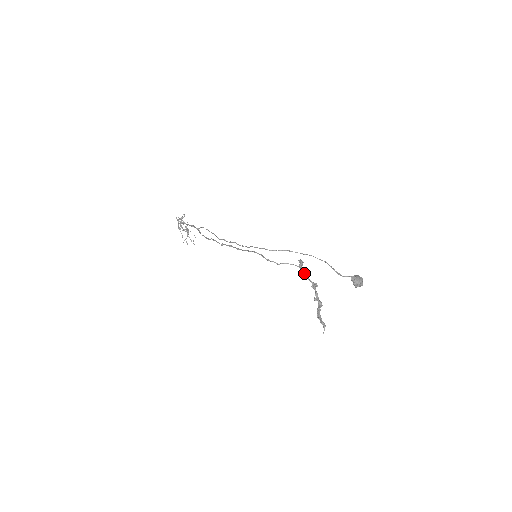
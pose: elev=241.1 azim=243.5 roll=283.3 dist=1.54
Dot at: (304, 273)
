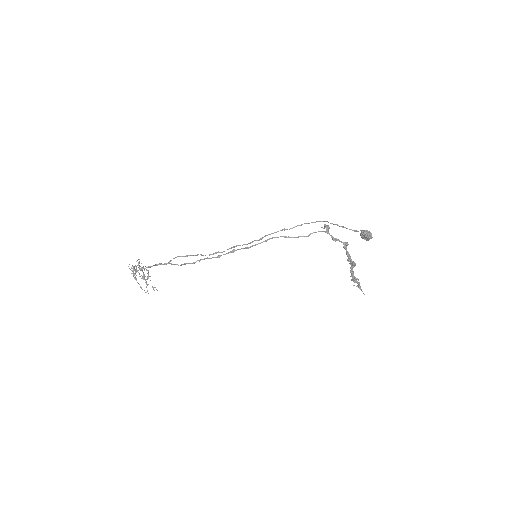
Dot at: (332, 237)
